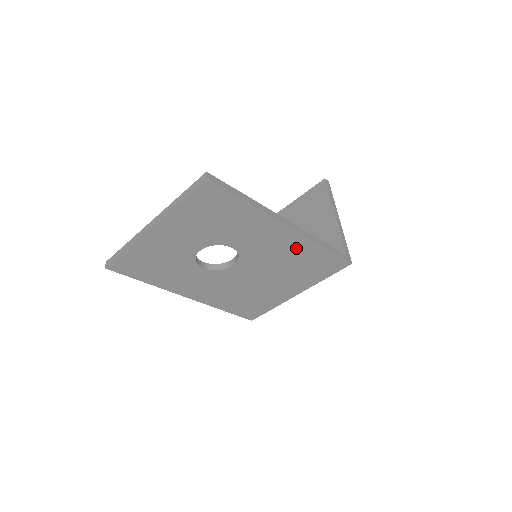
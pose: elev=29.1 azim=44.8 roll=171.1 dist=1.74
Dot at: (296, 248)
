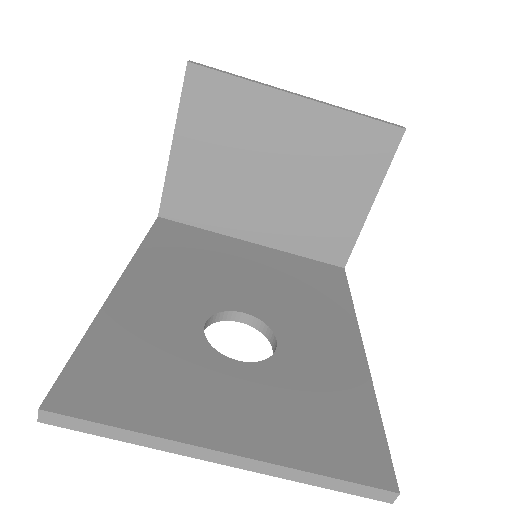
Dot at: occluded
